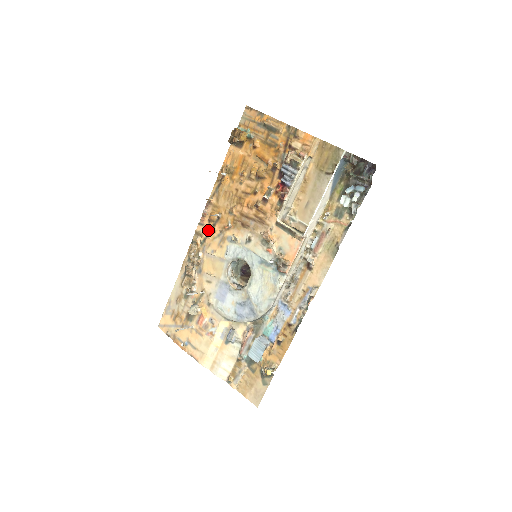
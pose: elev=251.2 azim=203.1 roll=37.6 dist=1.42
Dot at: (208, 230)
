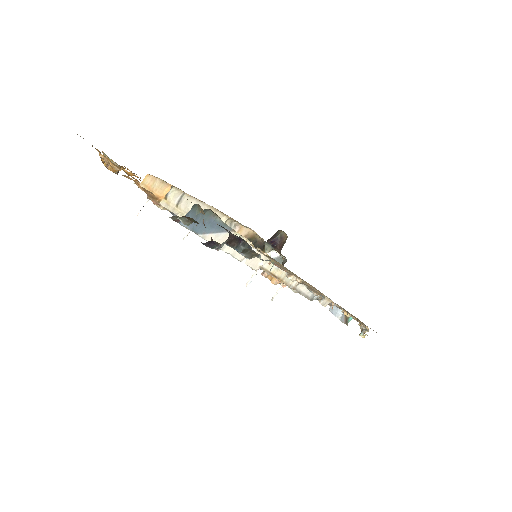
Dot at: occluded
